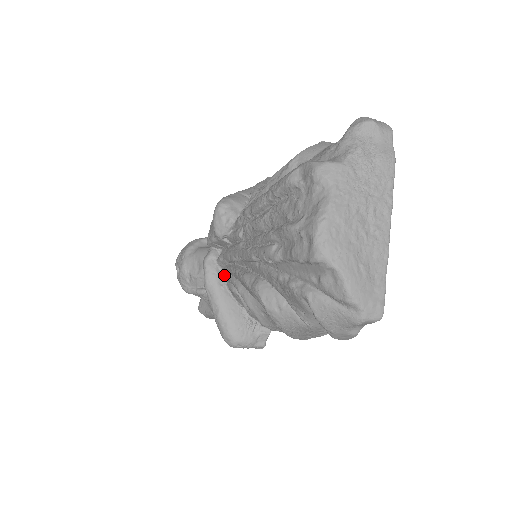
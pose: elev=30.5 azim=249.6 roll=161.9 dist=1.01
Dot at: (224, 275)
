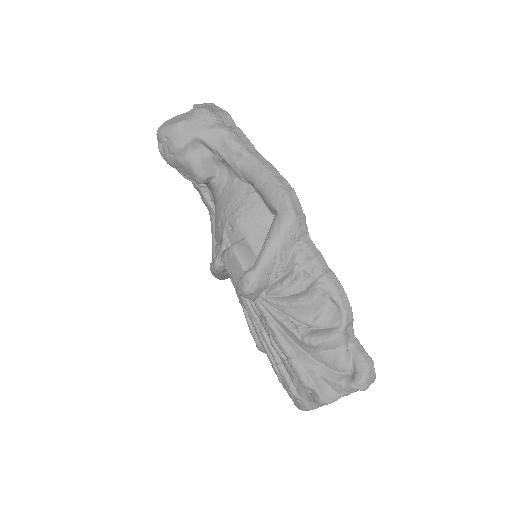
Dot at: occluded
